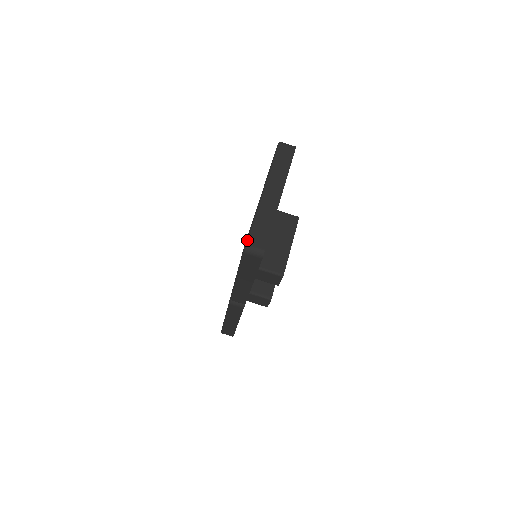
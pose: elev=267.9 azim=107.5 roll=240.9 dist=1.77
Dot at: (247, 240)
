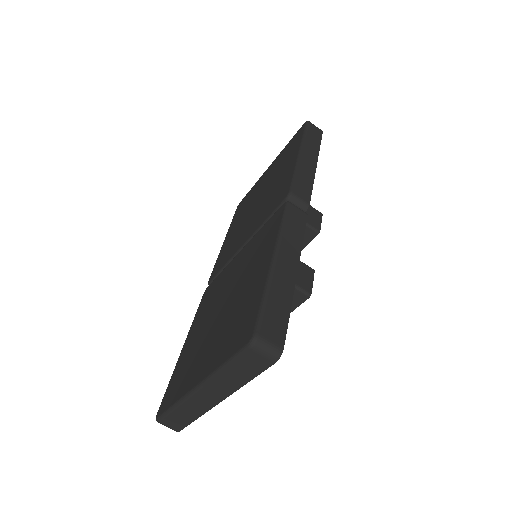
Dot at: (159, 419)
